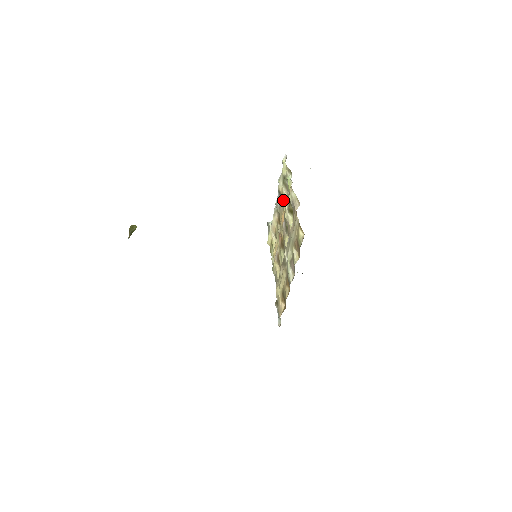
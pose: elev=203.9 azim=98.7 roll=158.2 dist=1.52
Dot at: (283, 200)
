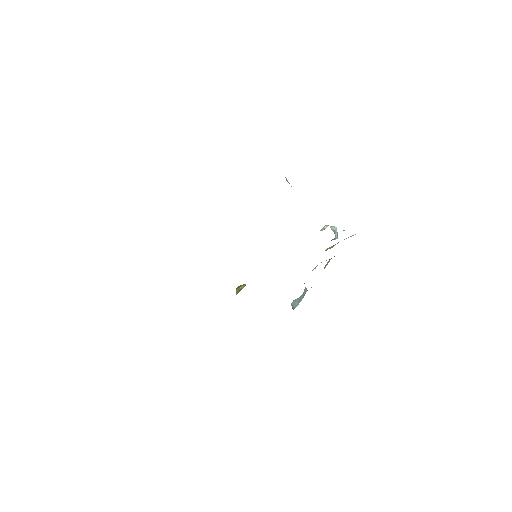
Dot at: occluded
